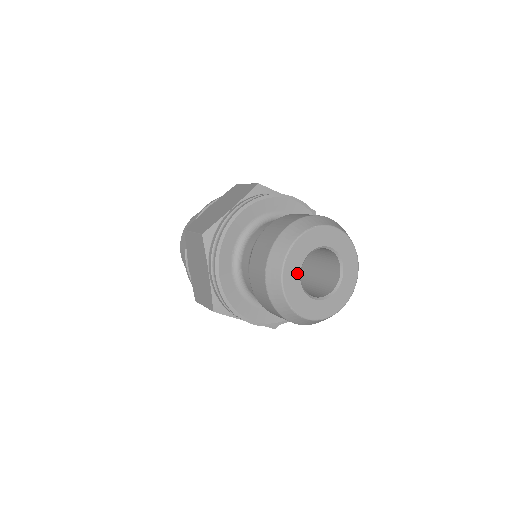
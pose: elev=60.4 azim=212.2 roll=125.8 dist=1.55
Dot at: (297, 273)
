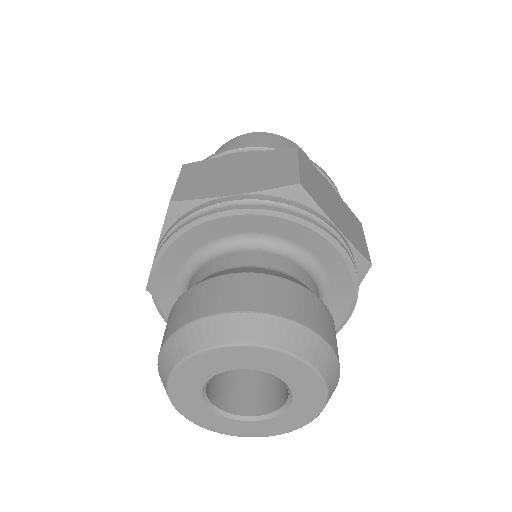
Dot at: (203, 408)
